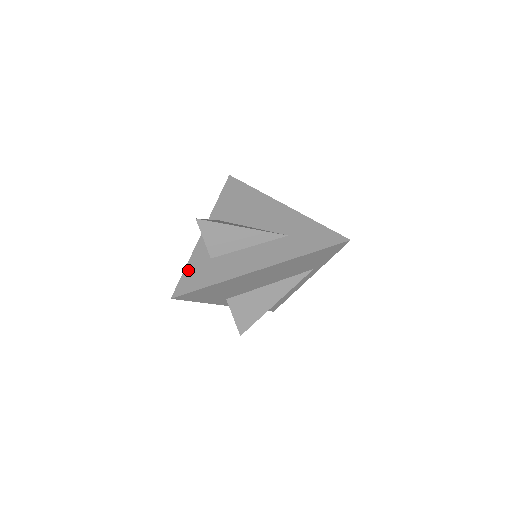
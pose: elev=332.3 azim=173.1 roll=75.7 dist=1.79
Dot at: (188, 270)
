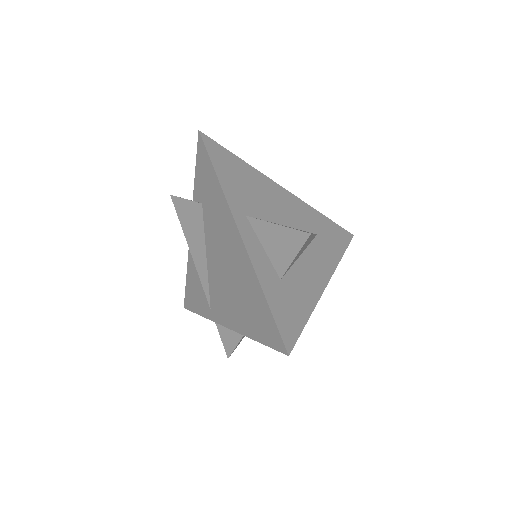
Dot at: (273, 305)
